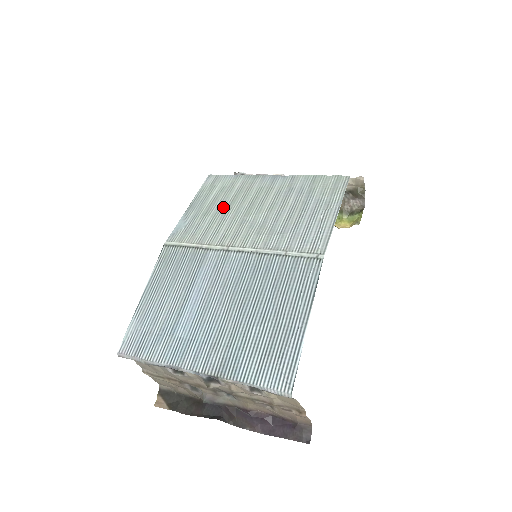
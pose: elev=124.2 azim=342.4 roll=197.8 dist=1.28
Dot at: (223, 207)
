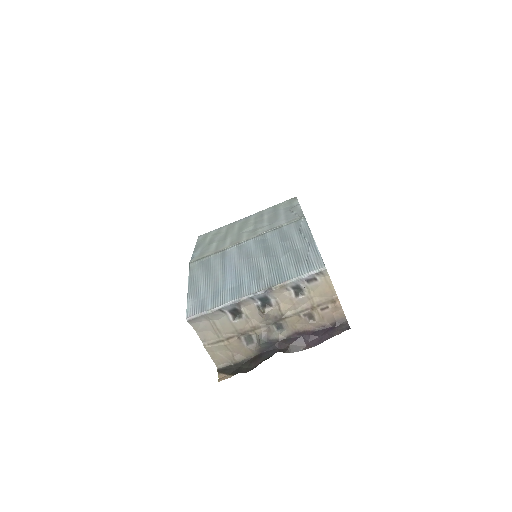
Dot at: (221, 237)
